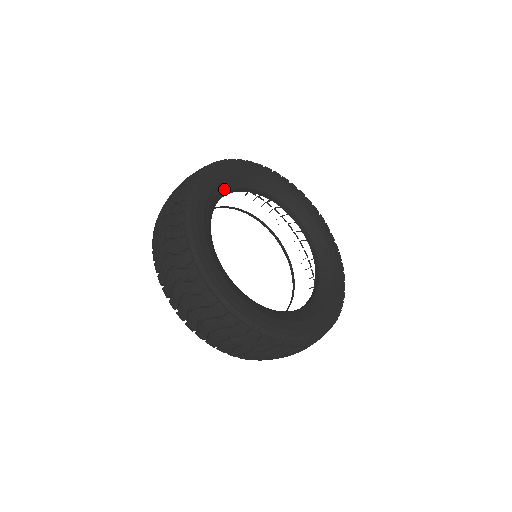
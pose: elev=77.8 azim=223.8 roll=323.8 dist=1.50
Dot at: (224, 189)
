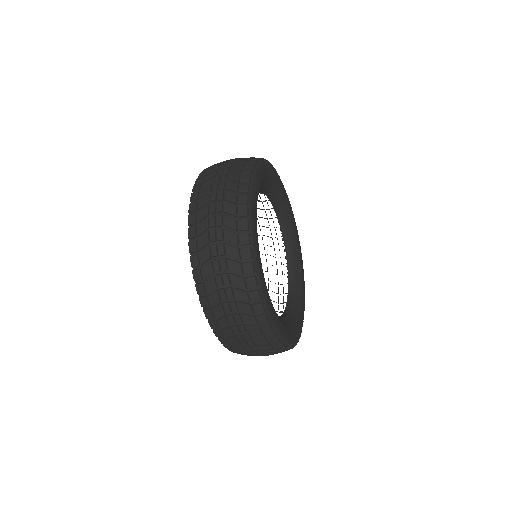
Dot at: occluded
